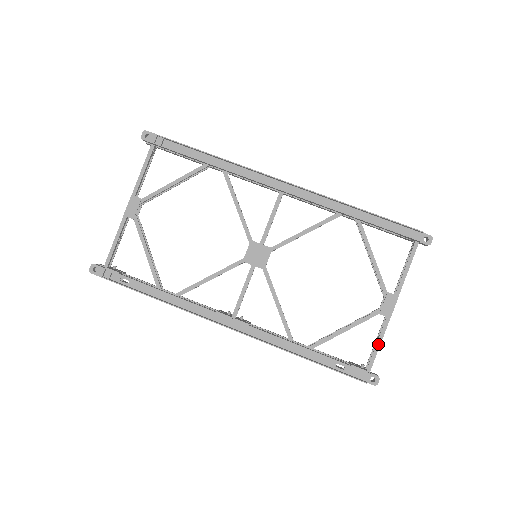
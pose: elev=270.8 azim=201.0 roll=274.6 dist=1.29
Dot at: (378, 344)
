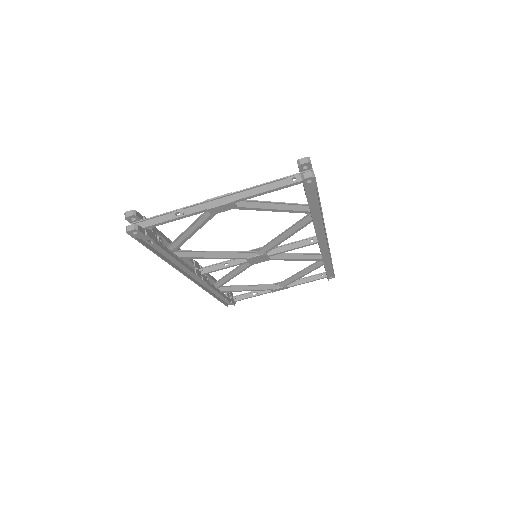
Dot at: occluded
